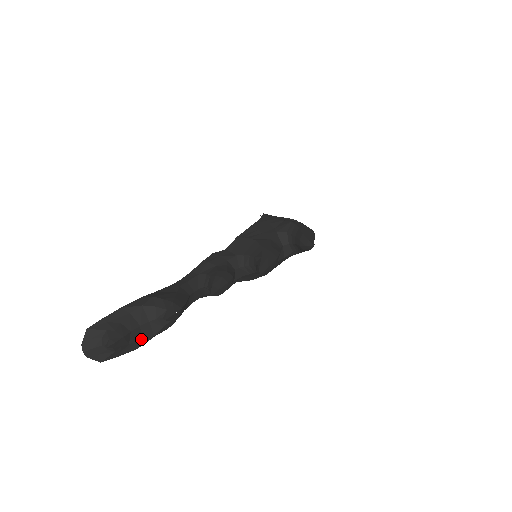
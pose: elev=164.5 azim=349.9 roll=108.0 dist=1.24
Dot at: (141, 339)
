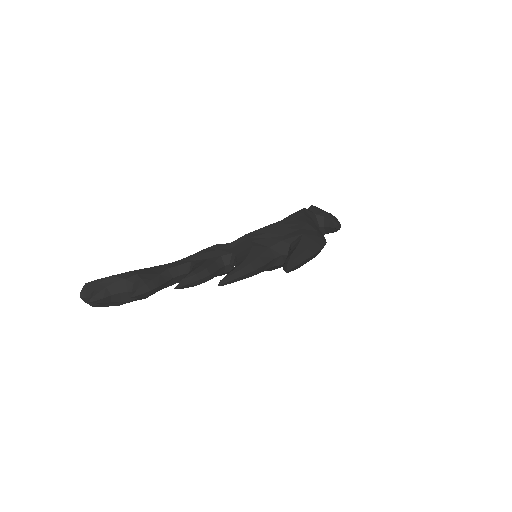
Dot at: (121, 301)
